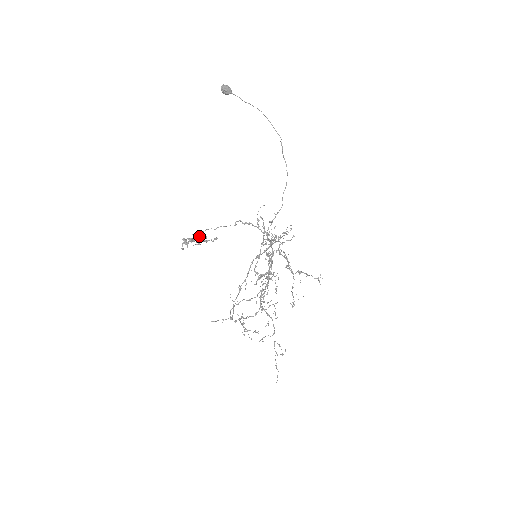
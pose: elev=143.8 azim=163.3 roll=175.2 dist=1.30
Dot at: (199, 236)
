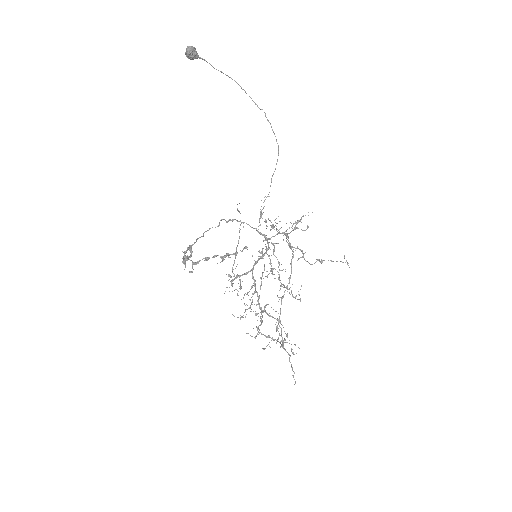
Dot at: (186, 250)
